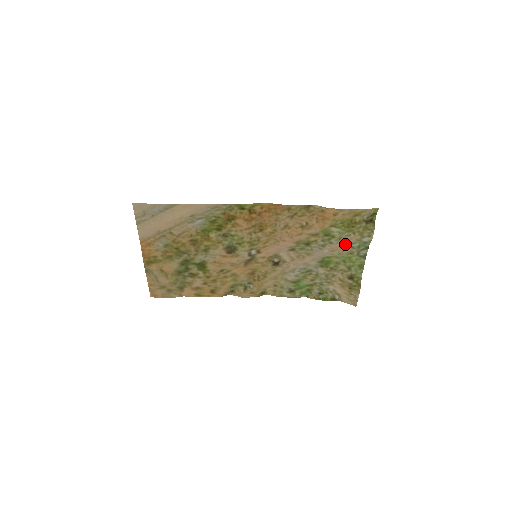
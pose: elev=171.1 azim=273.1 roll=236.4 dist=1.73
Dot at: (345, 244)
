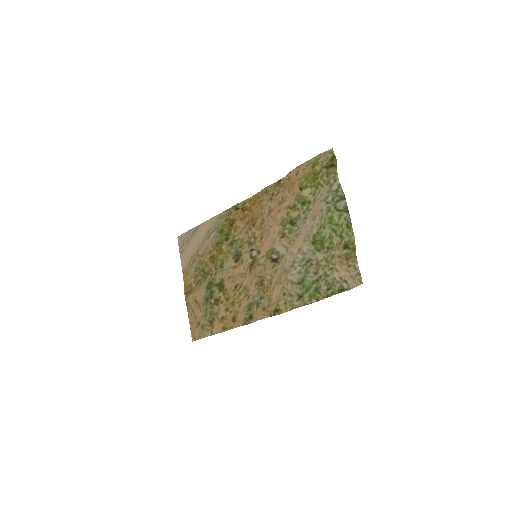
Dot at: (320, 203)
